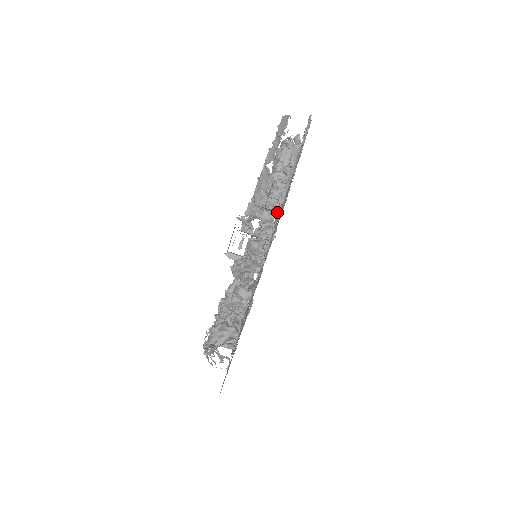
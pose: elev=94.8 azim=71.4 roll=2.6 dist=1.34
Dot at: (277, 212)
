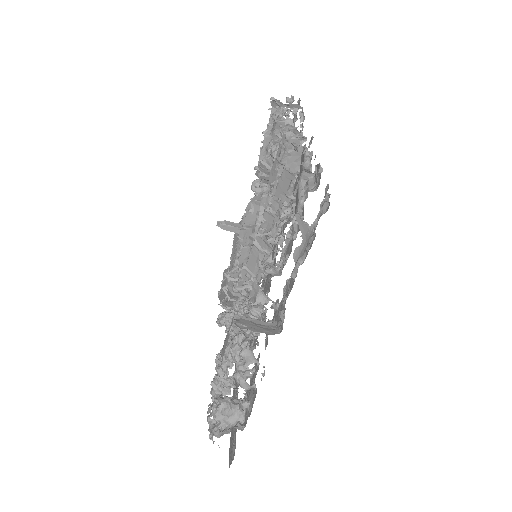
Dot at: (280, 250)
